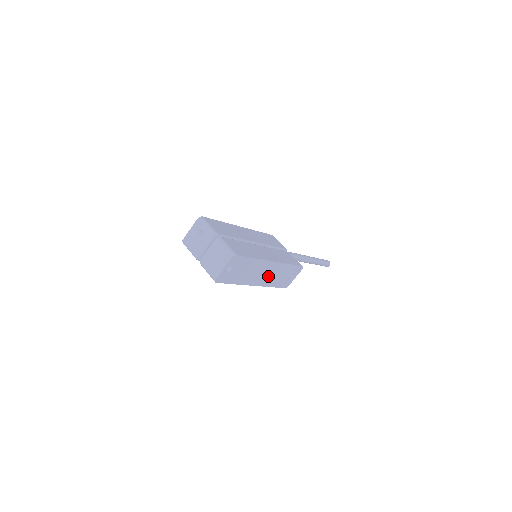
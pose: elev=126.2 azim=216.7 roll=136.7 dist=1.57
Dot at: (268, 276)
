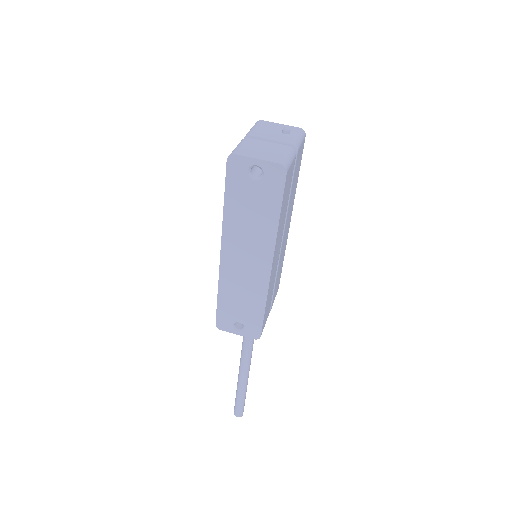
Dot at: (241, 272)
